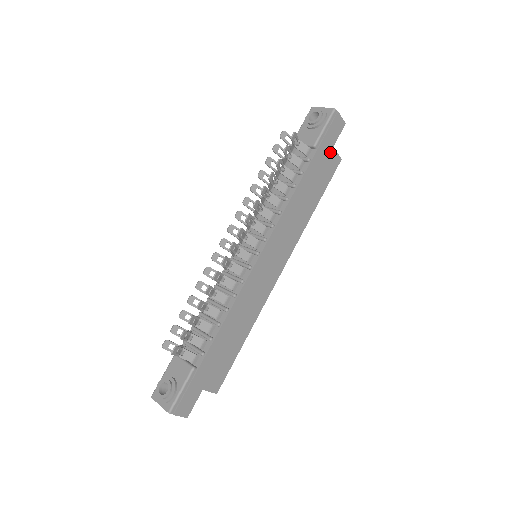
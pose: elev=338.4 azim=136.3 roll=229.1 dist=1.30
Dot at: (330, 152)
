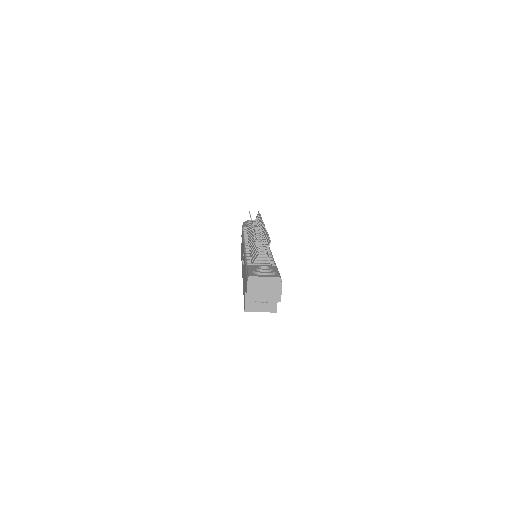
Dot at: occluded
